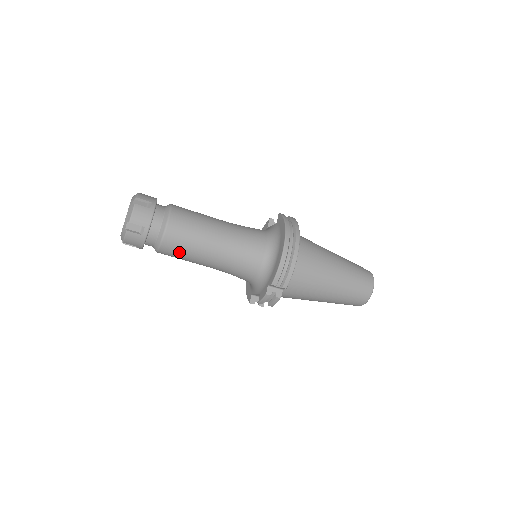
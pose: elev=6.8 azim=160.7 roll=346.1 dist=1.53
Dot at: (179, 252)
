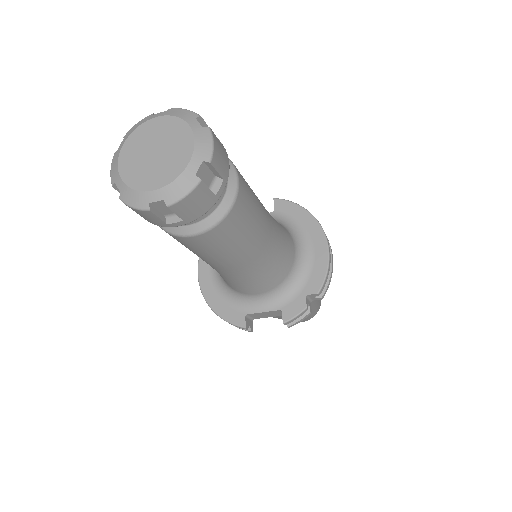
Dot at: (232, 238)
